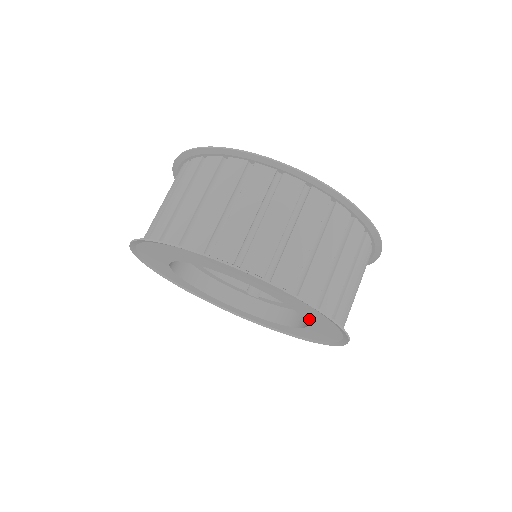
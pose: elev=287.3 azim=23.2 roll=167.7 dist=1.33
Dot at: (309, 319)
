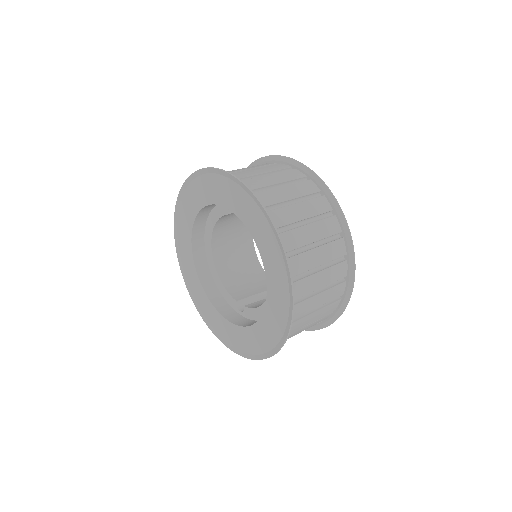
Dot at: (268, 269)
